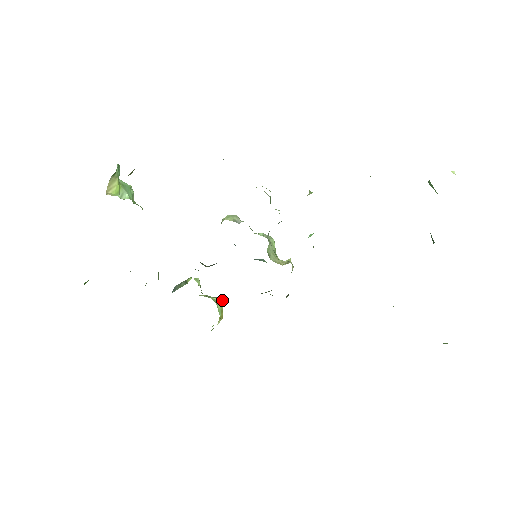
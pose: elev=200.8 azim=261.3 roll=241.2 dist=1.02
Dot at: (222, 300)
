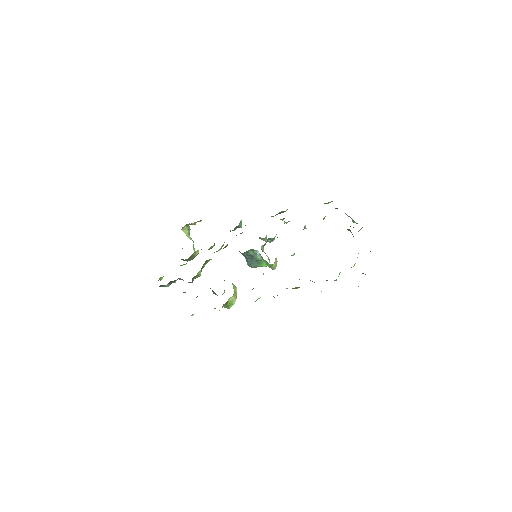
Dot at: (236, 287)
